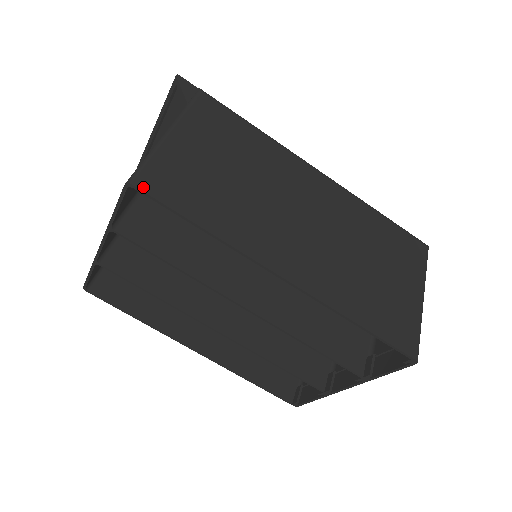
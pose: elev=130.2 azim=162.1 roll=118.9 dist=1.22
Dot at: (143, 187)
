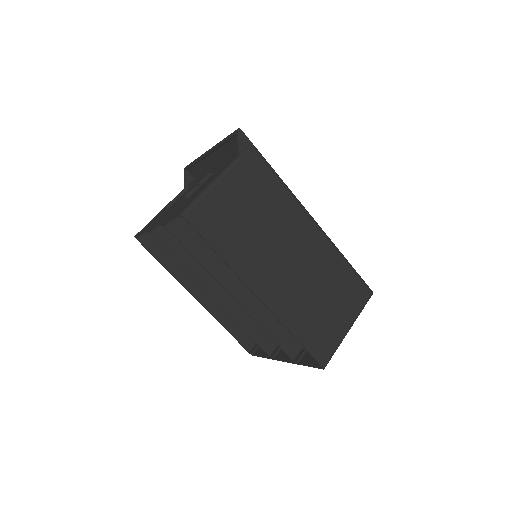
Dot at: (190, 220)
